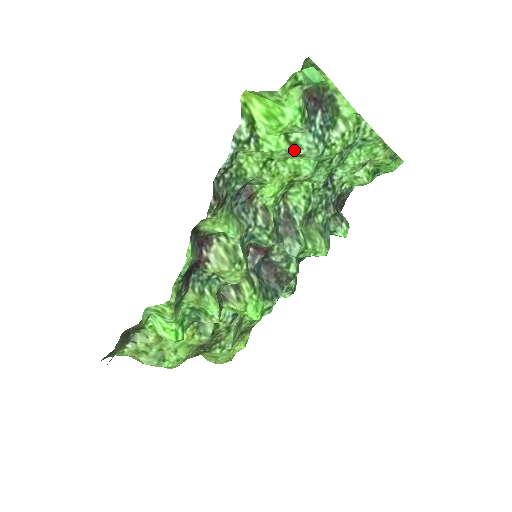
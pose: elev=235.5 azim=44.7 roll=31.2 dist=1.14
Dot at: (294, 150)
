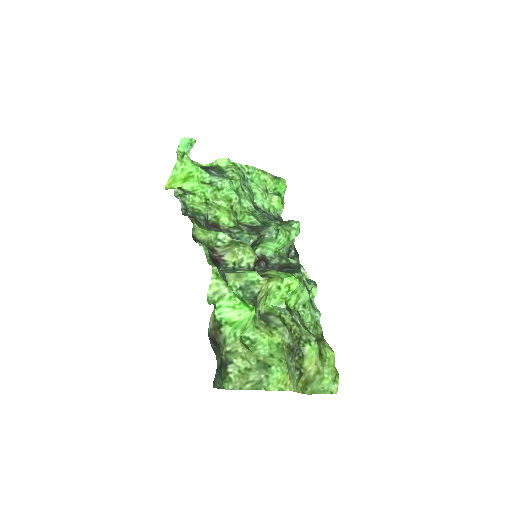
Dot at: (214, 186)
